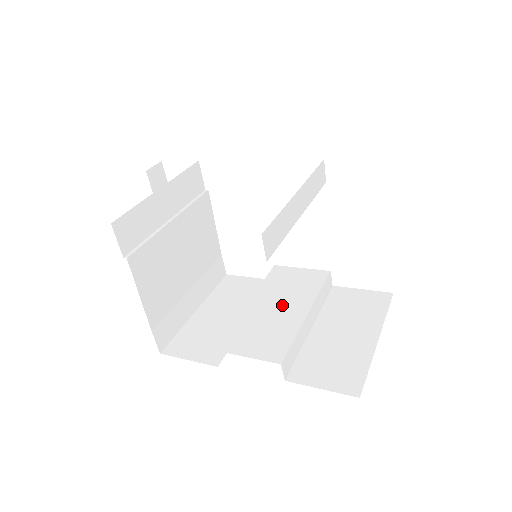
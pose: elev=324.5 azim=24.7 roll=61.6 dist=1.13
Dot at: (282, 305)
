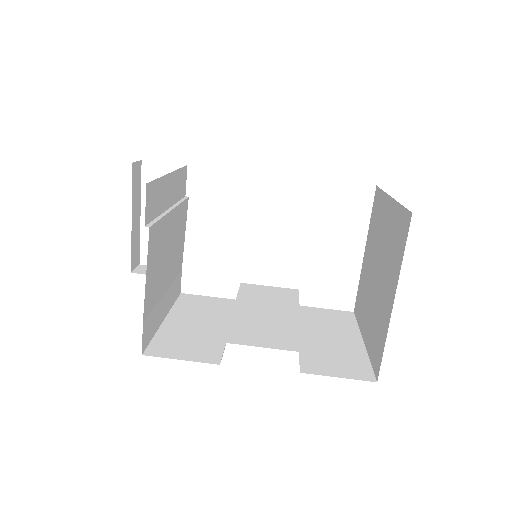
Dot at: (271, 310)
